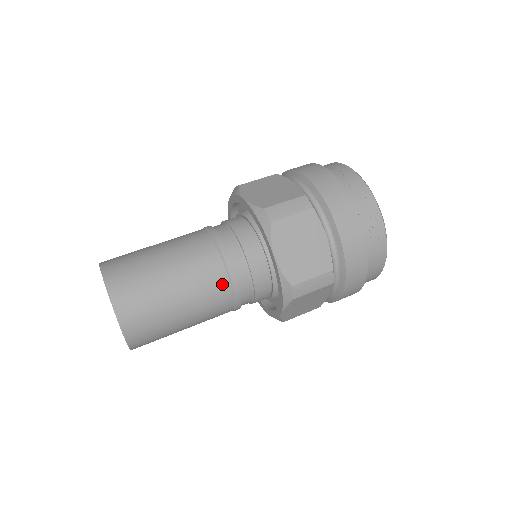
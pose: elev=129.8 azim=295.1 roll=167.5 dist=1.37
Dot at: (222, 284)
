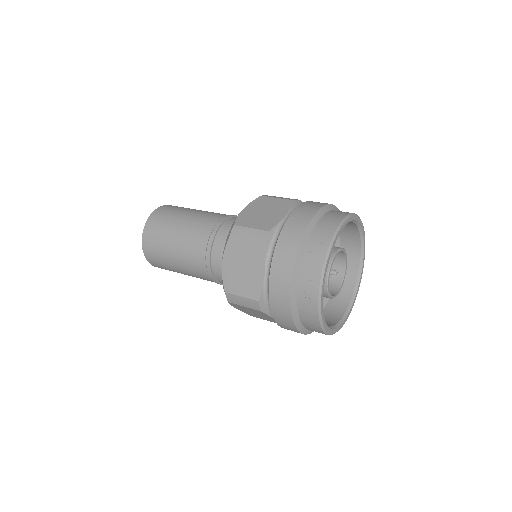
Dot at: (201, 261)
